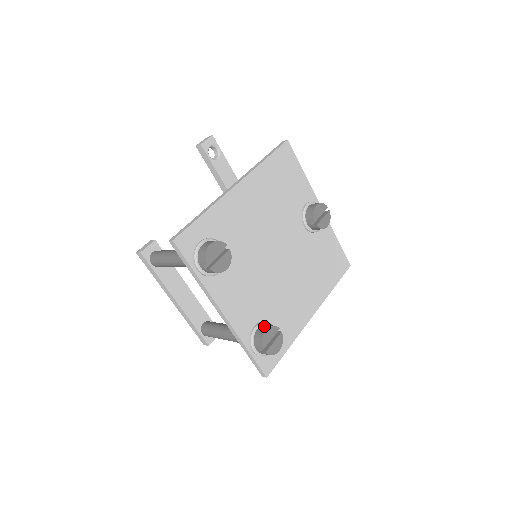
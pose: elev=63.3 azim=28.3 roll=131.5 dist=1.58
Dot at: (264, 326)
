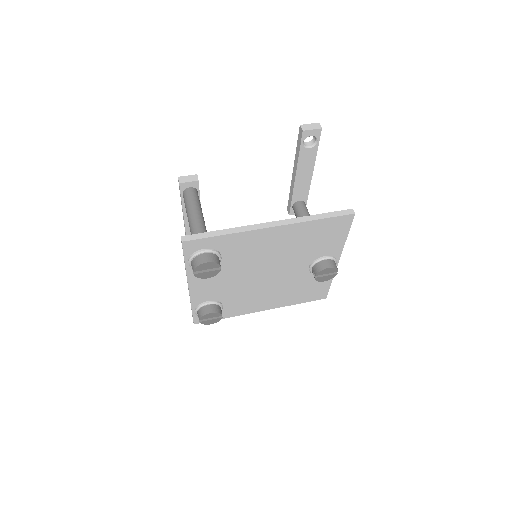
Dot at: (213, 308)
